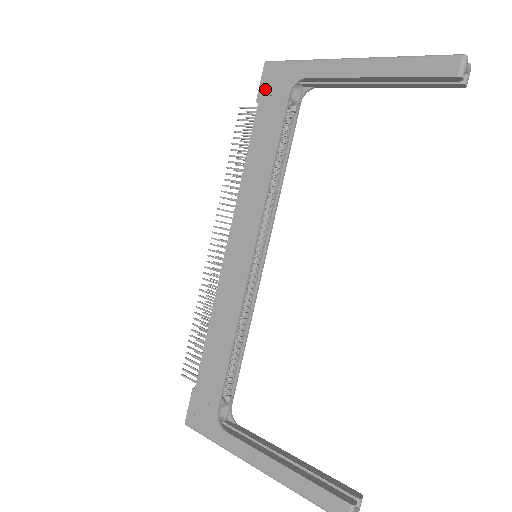
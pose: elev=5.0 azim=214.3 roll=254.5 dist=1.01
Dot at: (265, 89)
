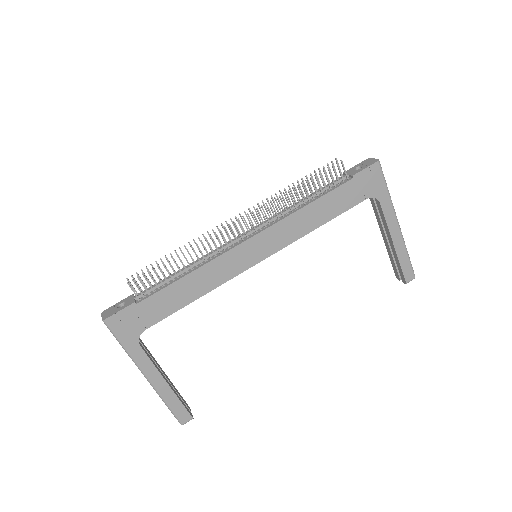
Dot at: (363, 177)
